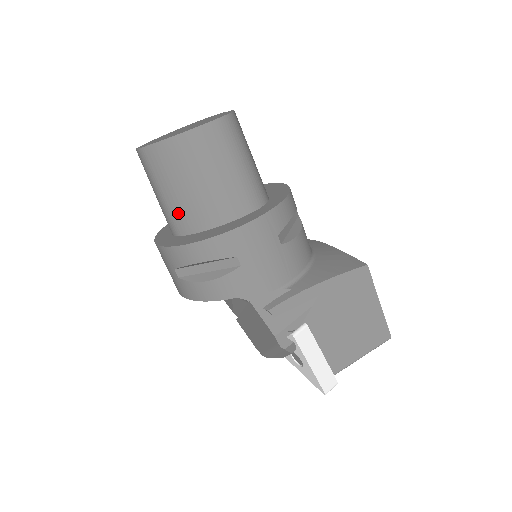
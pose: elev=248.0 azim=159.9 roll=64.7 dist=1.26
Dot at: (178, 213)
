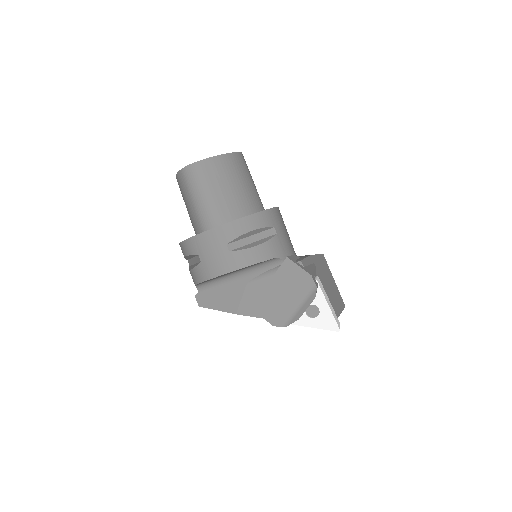
Dot at: (223, 207)
